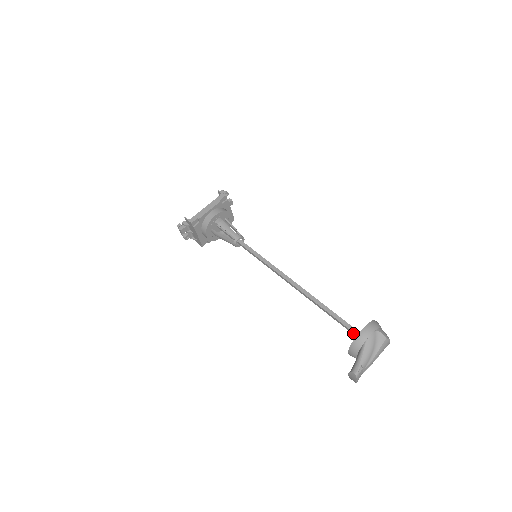
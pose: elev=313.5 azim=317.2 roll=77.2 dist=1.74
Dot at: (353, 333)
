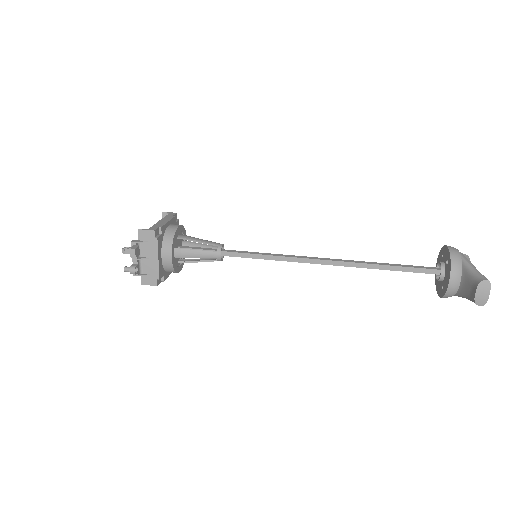
Dot at: (431, 271)
